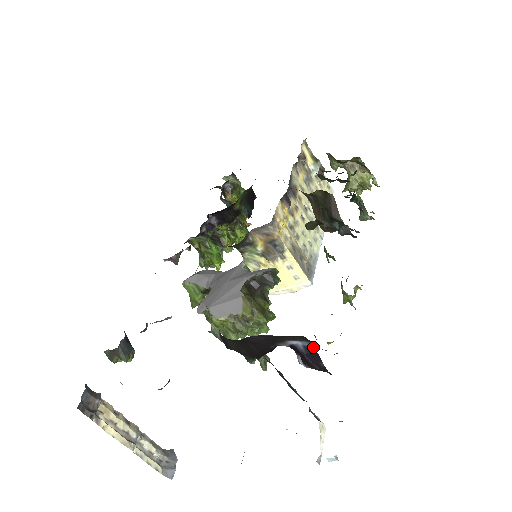
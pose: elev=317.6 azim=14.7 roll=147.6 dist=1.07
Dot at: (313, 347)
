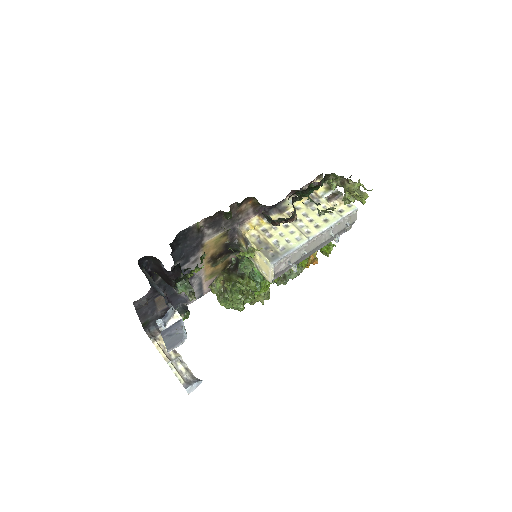
Dot at: occluded
